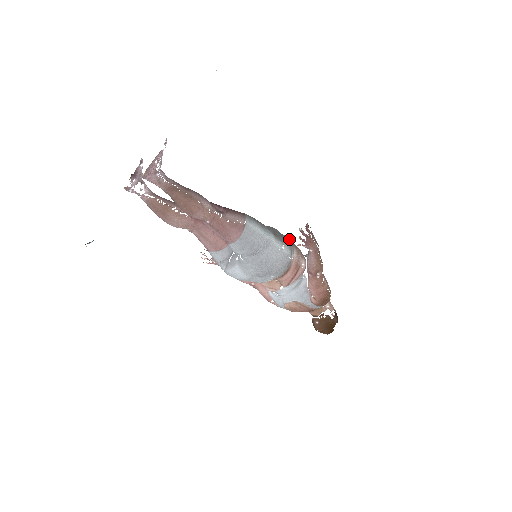
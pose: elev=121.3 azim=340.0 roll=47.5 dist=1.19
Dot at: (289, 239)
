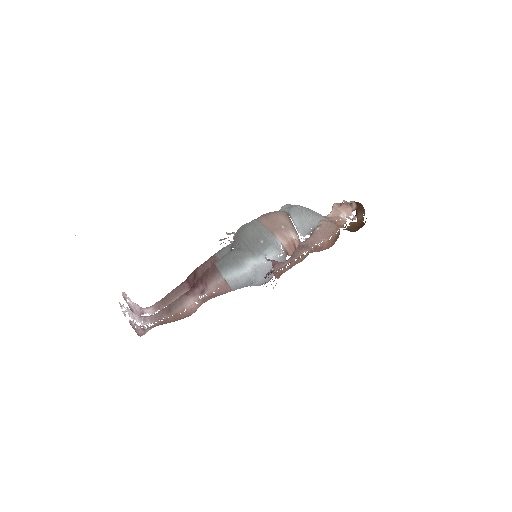
Dot at: (265, 224)
